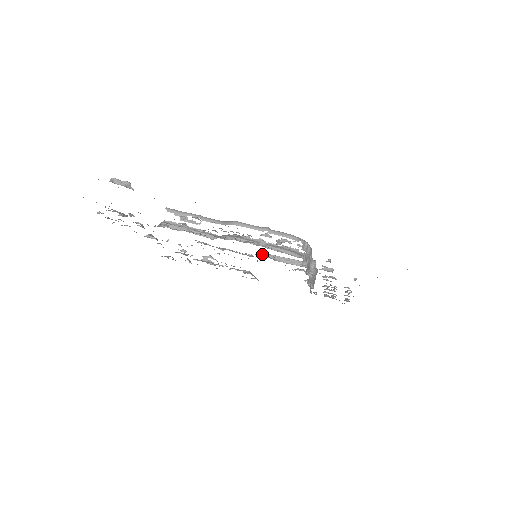
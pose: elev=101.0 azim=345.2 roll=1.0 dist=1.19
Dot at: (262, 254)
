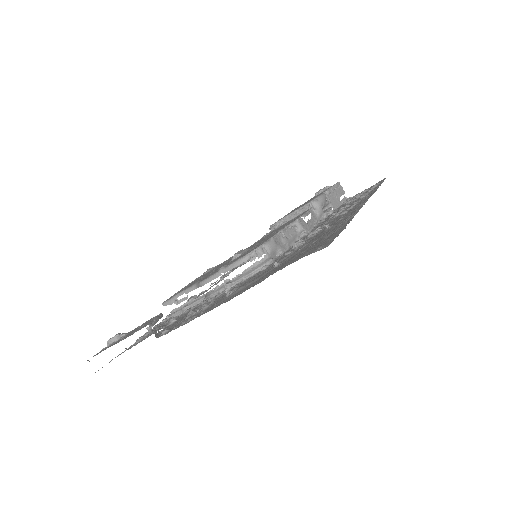
Dot at: occluded
